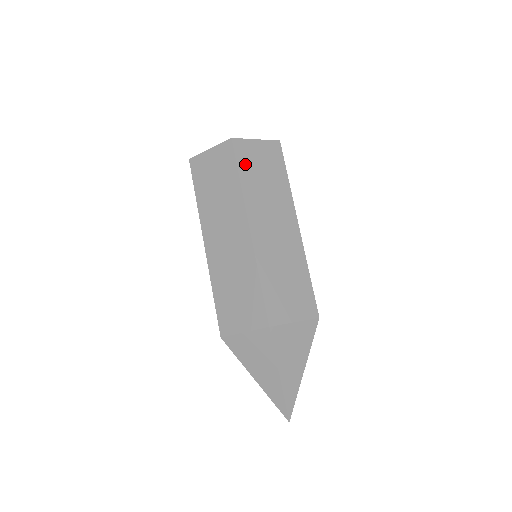
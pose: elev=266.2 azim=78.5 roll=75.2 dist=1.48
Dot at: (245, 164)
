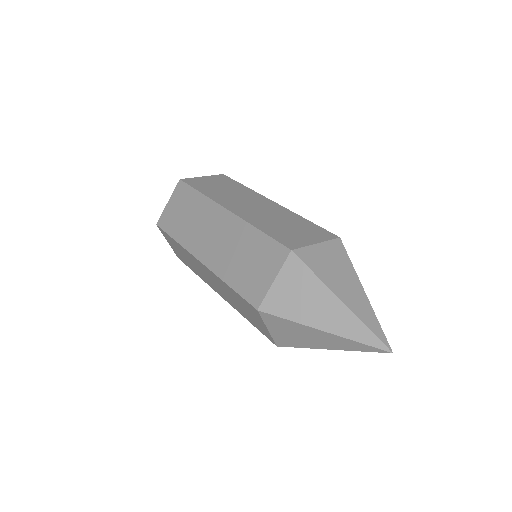
Dot at: (200, 186)
